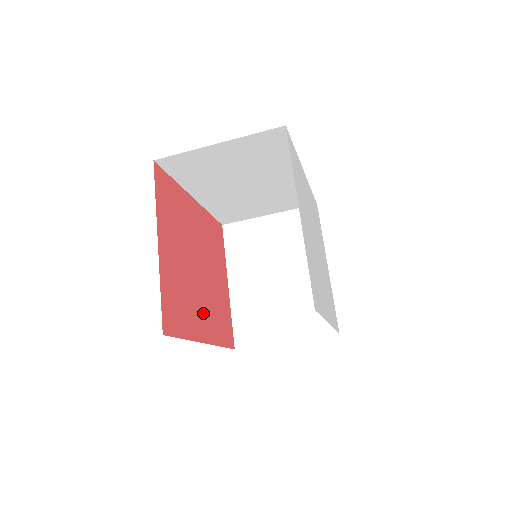
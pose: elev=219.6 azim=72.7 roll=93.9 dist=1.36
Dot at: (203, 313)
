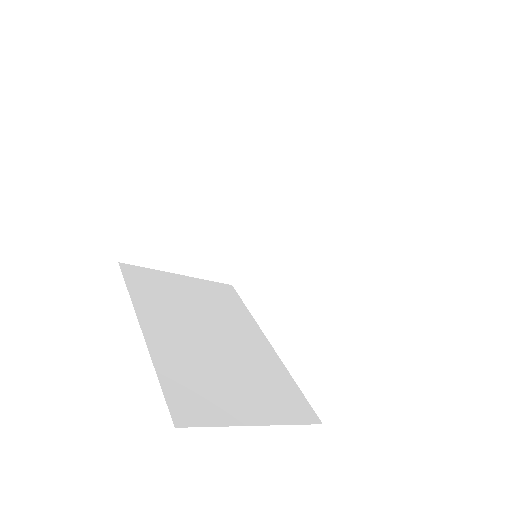
Dot at: occluded
